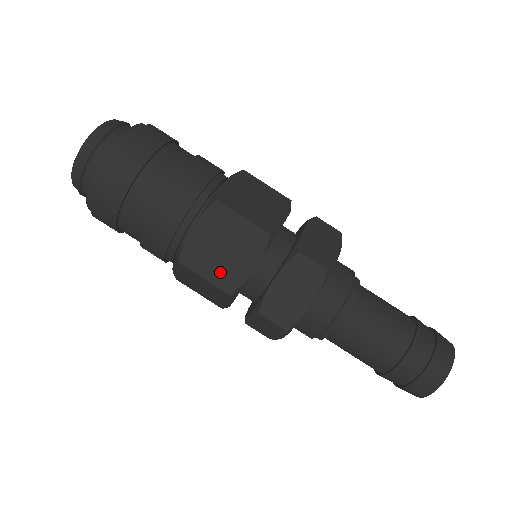
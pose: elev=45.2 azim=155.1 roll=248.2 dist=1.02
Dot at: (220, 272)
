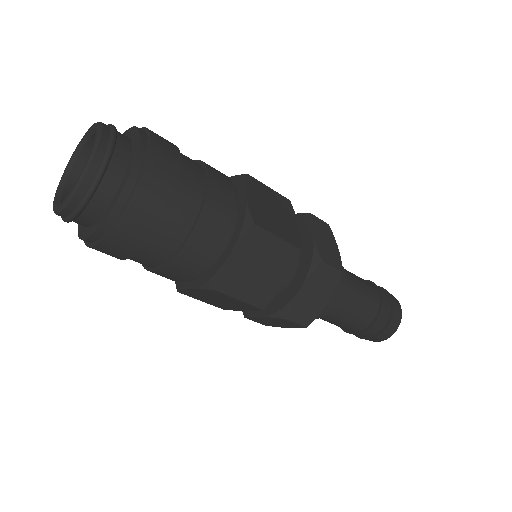
Dot at: (254, 291)
